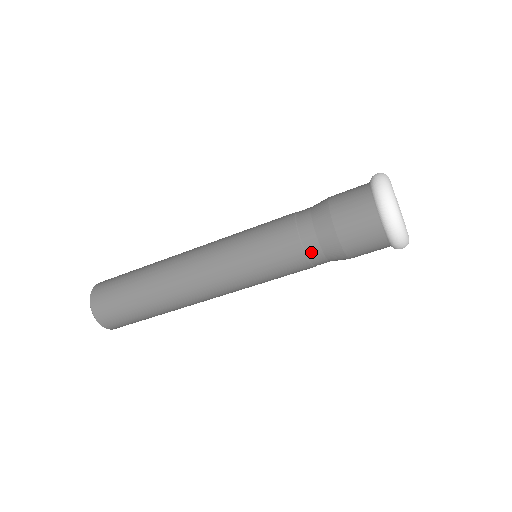
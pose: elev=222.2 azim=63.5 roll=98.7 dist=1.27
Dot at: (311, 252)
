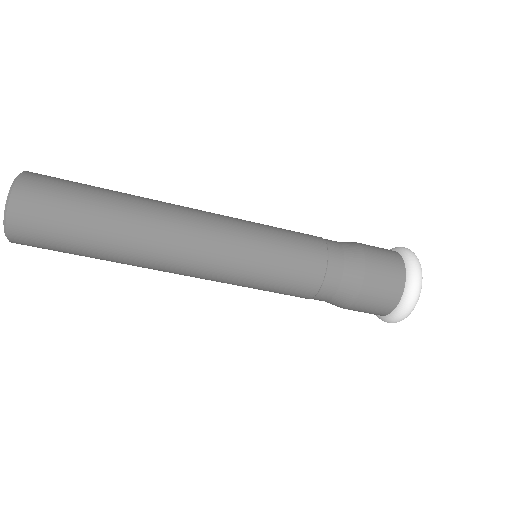
Dot at: (324, 293)
